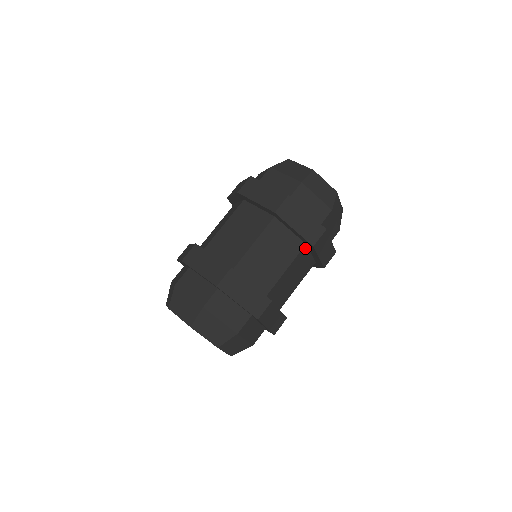
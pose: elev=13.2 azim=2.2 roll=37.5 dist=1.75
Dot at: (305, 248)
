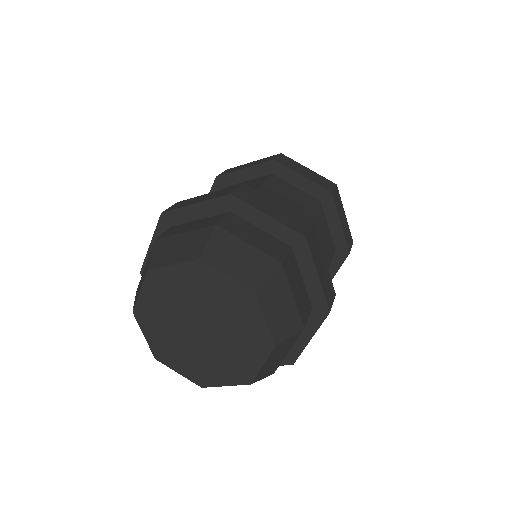
Dot at: occluded
